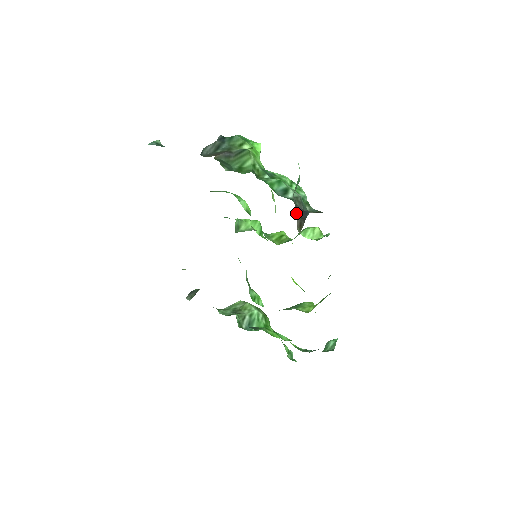
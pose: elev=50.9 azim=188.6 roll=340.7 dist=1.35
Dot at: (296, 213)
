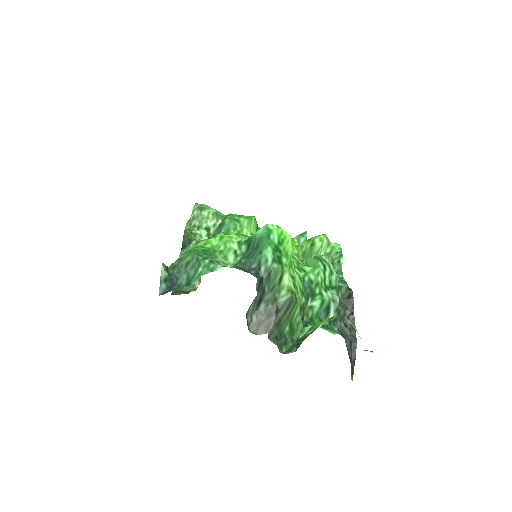
Dot at: (351, 367)
